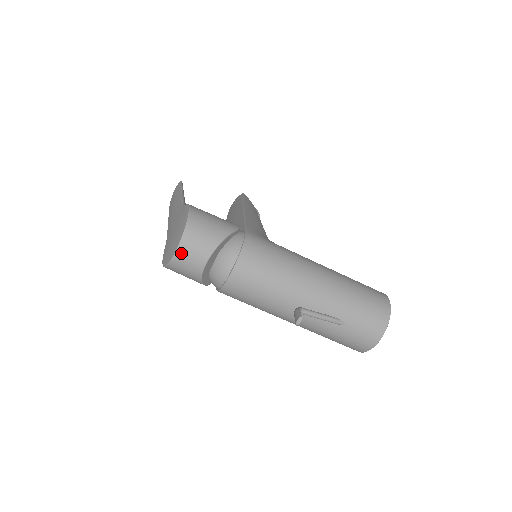
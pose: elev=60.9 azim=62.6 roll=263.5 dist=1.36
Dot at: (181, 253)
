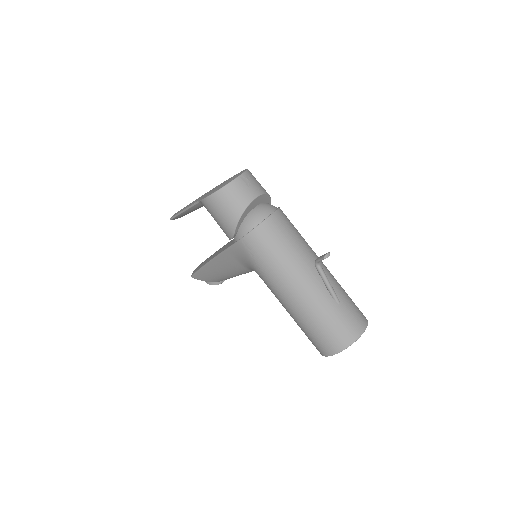
Dot at: (241, 180)
